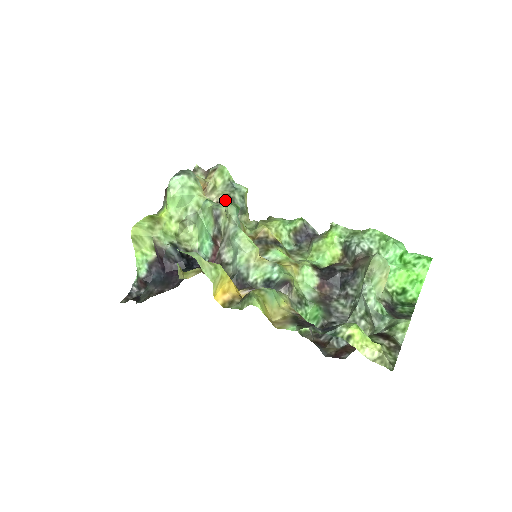
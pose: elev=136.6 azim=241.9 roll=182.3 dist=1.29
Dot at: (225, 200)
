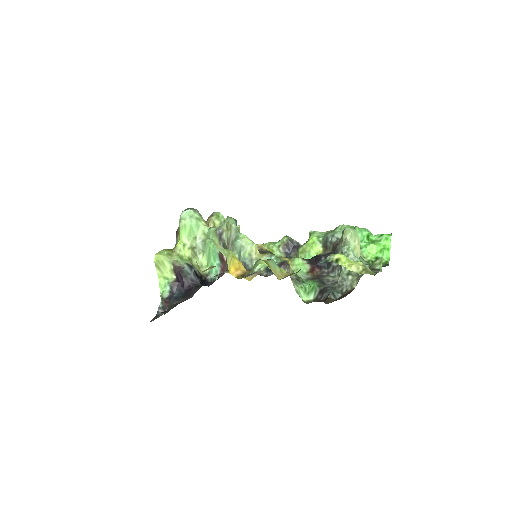
Dot at: occluded
